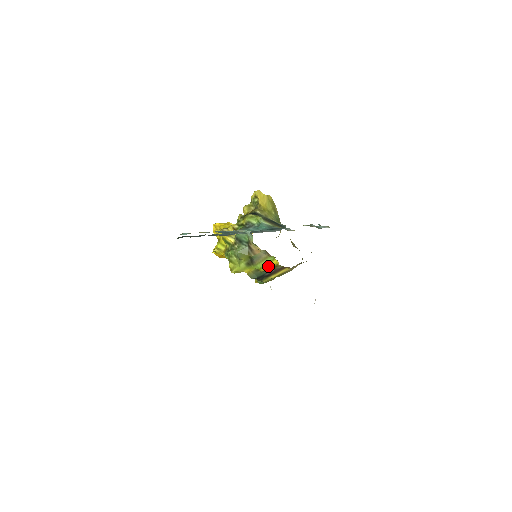
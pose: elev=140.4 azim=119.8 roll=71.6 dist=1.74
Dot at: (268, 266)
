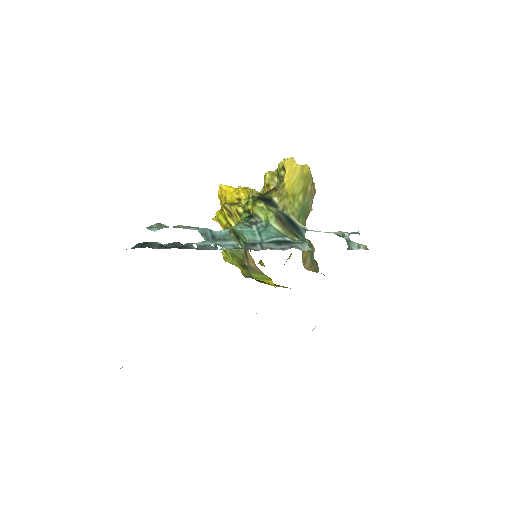
Dot at: (263, 280)
